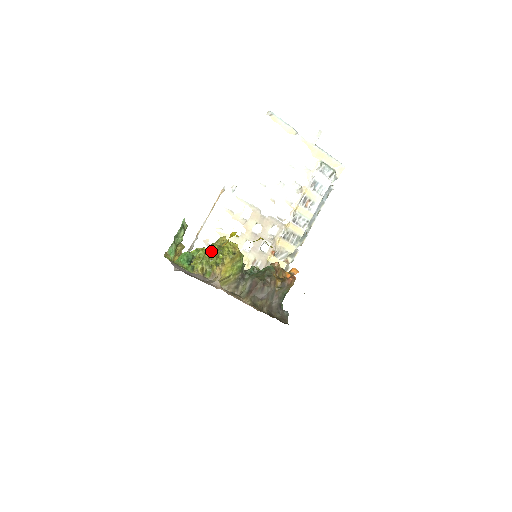
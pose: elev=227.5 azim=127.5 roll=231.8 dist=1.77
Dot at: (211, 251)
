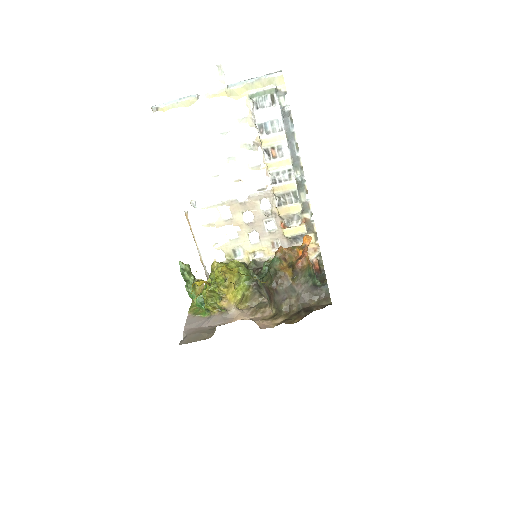
Dot at: (207, 291)
